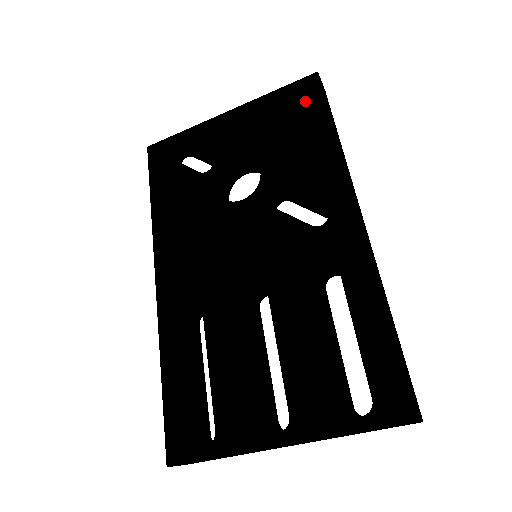
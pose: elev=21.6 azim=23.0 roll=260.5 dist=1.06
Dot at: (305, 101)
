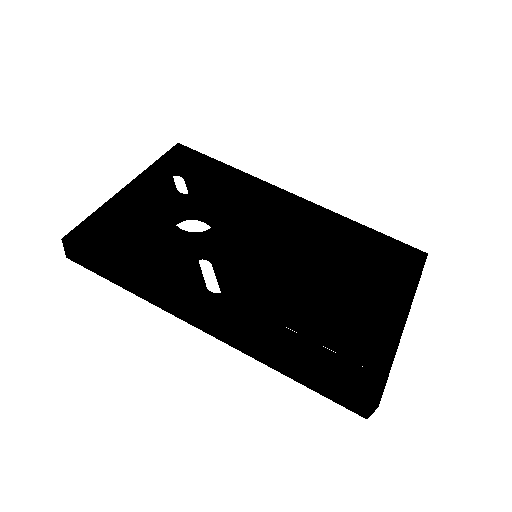
Dot at: (189, 159)
